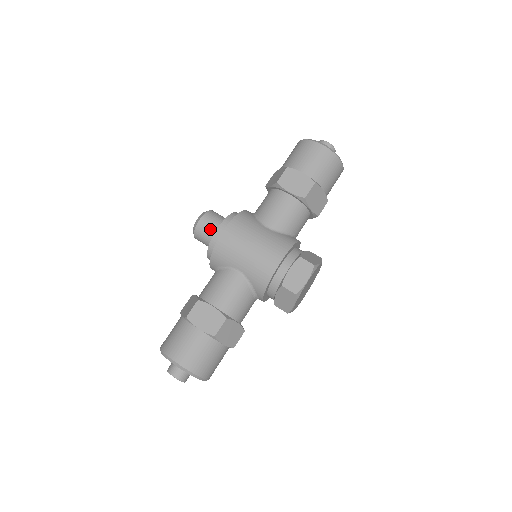
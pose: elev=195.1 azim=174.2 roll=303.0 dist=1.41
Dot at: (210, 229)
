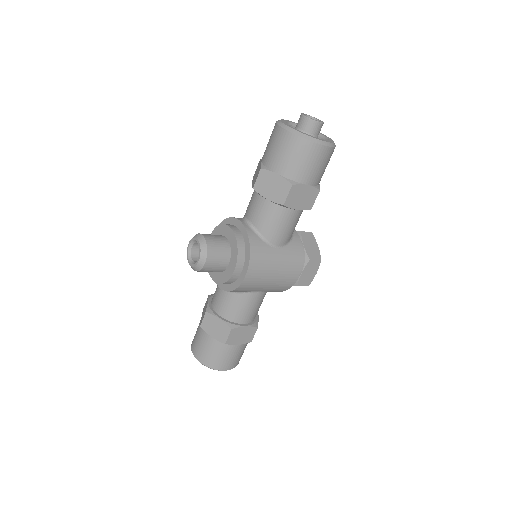
Dot at: (218, 267)
